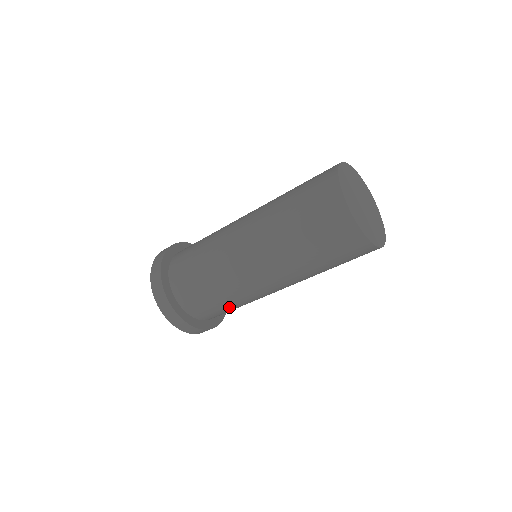
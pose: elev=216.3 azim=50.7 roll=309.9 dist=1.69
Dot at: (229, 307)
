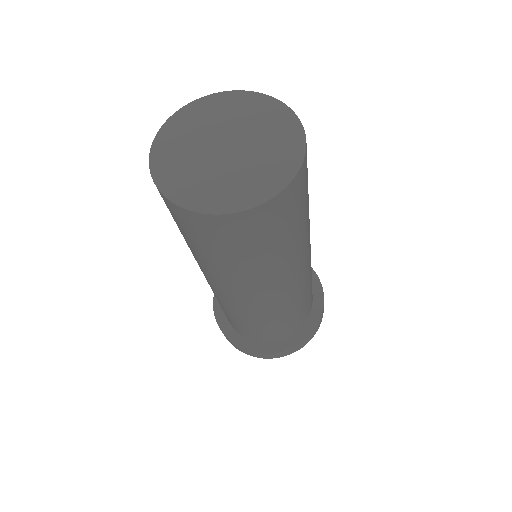
Dot at: (249, 325)
